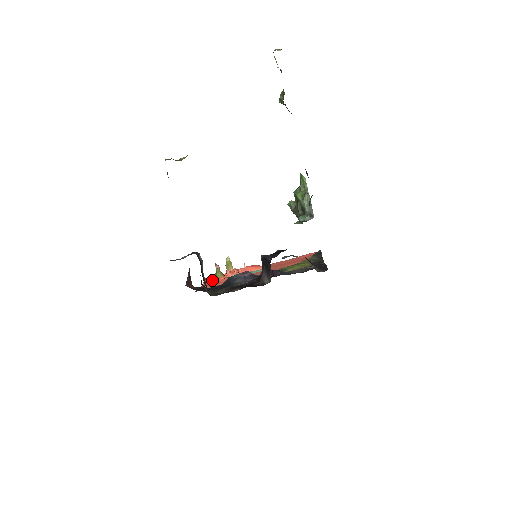
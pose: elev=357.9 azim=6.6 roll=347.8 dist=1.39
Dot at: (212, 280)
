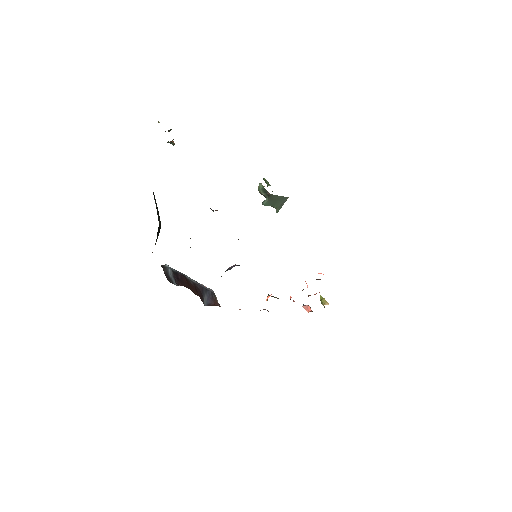
Dot at: occluded
